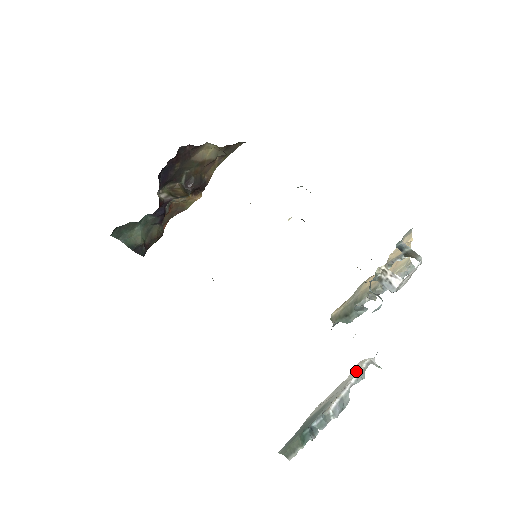
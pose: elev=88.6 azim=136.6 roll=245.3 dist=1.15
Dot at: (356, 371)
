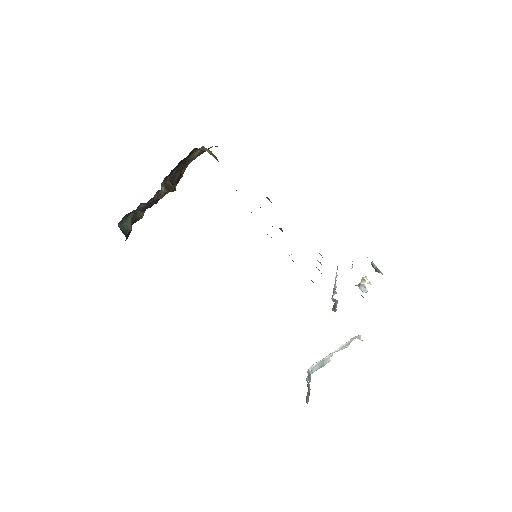
Dot at: (345, 343)
